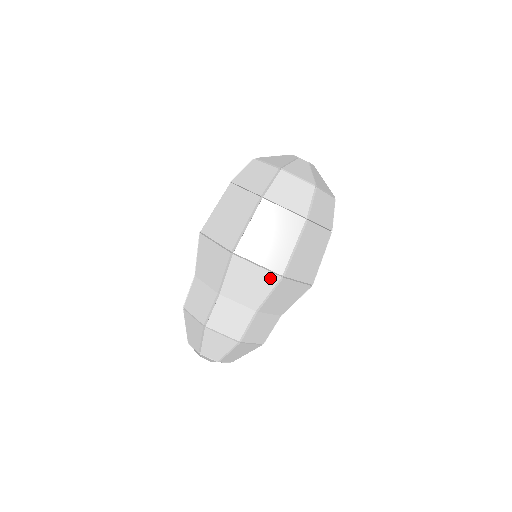
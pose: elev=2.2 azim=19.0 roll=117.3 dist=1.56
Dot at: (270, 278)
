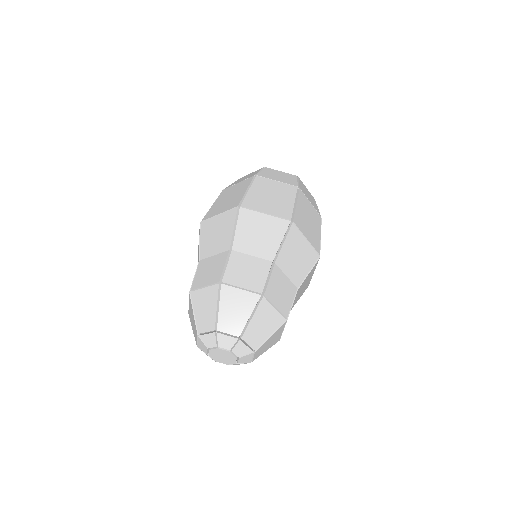
Dot at: (280, 224)
